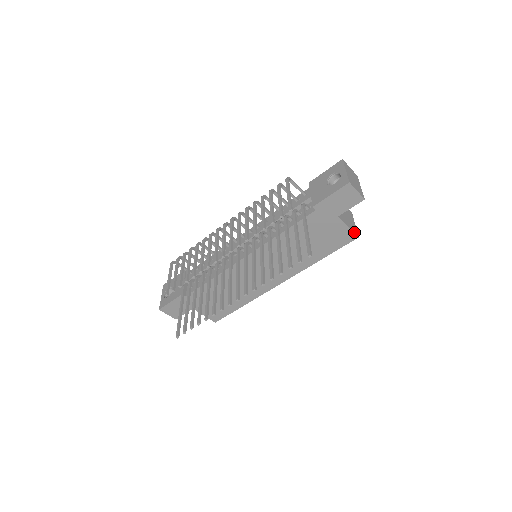
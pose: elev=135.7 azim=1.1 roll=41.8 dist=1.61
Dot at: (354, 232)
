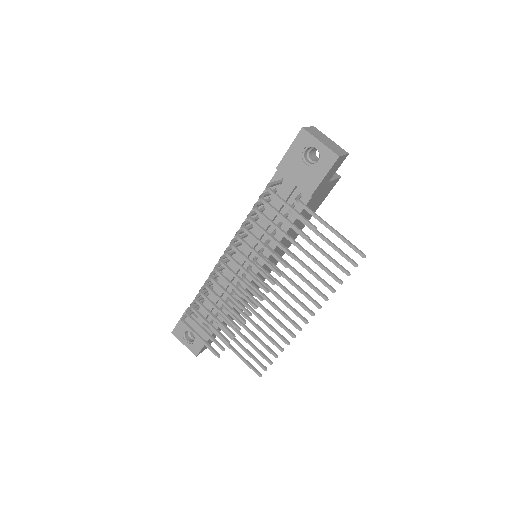
Dot at: (337, 177)
